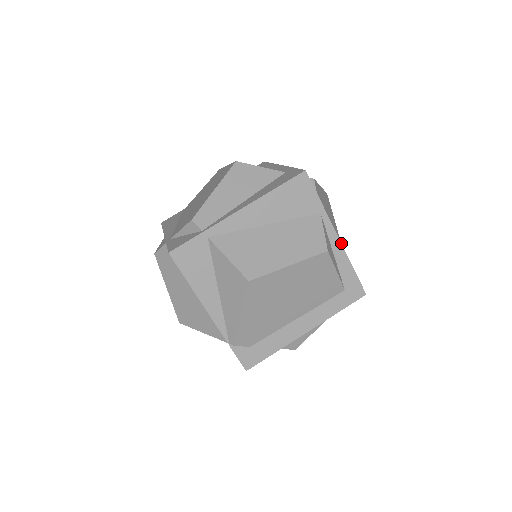
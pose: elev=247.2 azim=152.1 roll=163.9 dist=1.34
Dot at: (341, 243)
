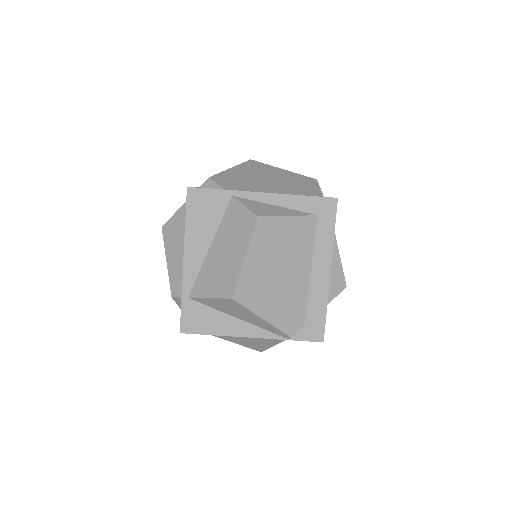
Dot at: (272, 193)
